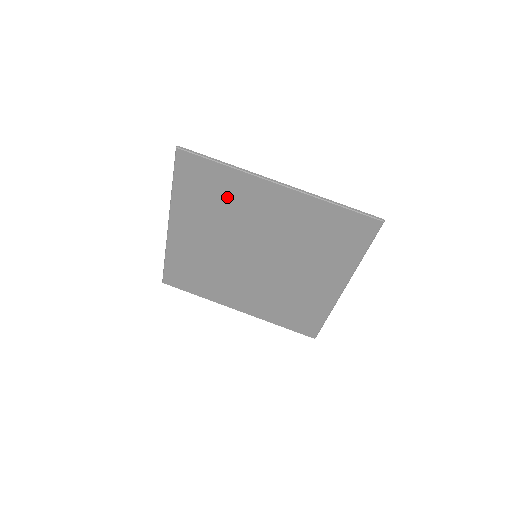
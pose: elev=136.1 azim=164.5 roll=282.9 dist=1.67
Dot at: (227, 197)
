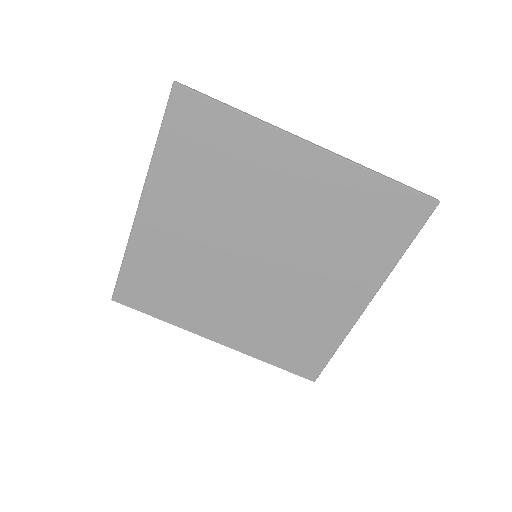
Dot at: (233, 163)
